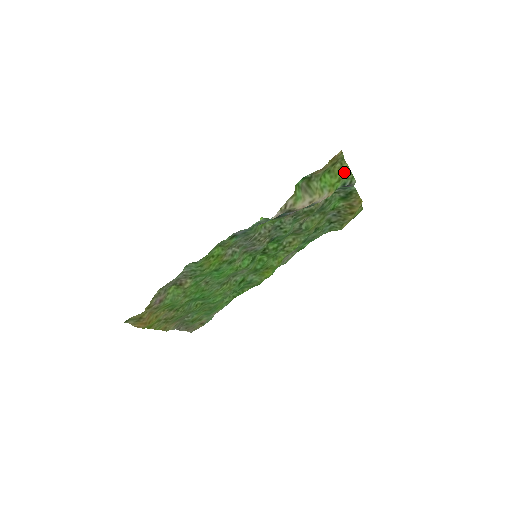
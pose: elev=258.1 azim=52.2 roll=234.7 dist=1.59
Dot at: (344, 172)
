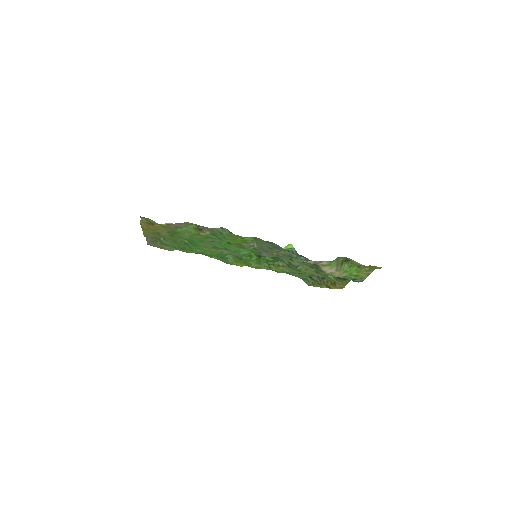
Dot at: (364, 274)
